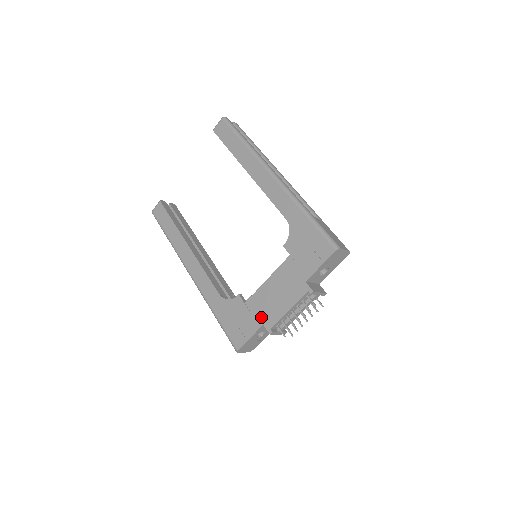
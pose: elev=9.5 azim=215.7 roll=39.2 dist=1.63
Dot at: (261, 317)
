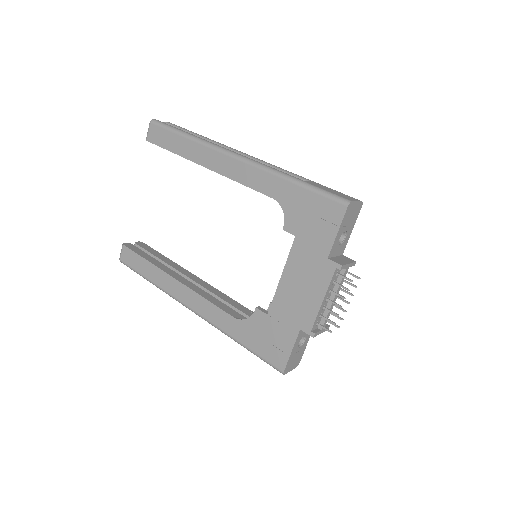
Dot at: (294, 322)
